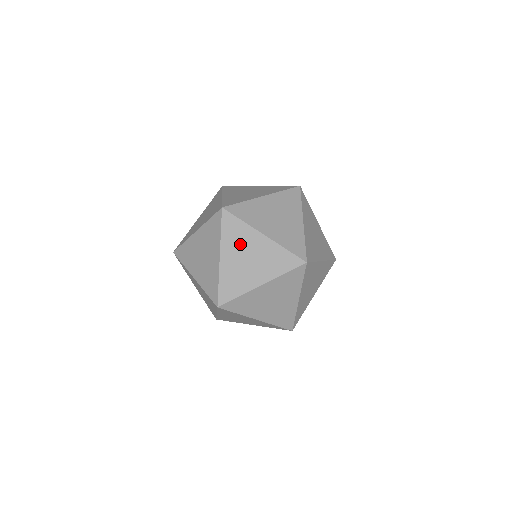
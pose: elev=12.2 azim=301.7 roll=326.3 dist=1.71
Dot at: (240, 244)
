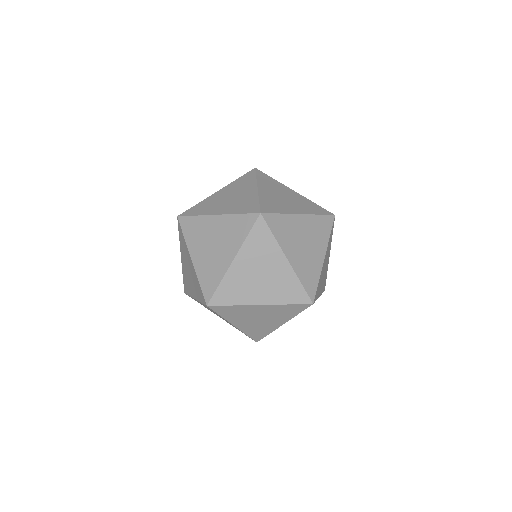
Dot at: occluded
